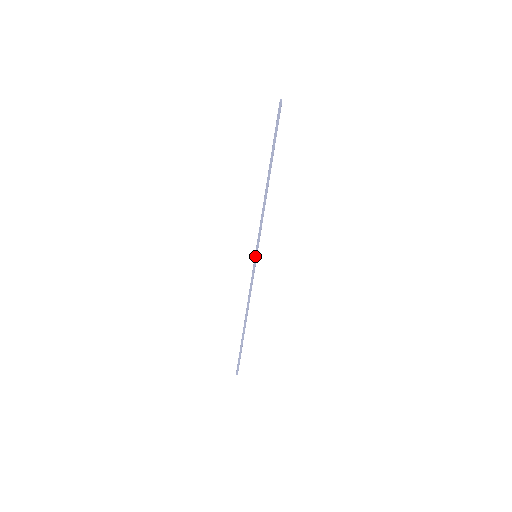
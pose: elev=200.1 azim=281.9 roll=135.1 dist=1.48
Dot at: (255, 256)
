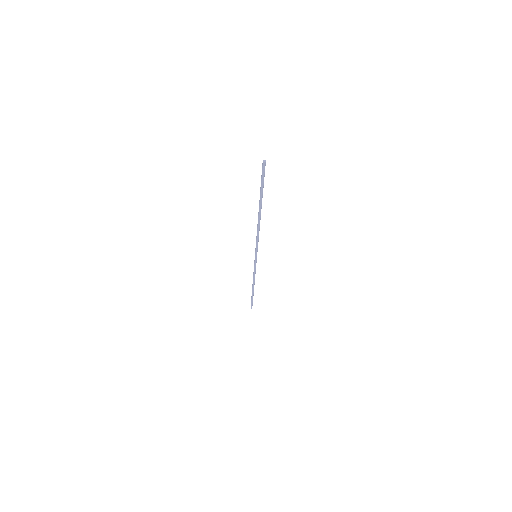
Dot at: (255, 257)
